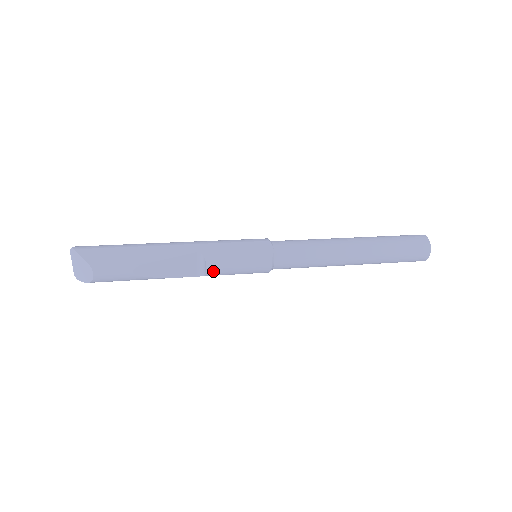
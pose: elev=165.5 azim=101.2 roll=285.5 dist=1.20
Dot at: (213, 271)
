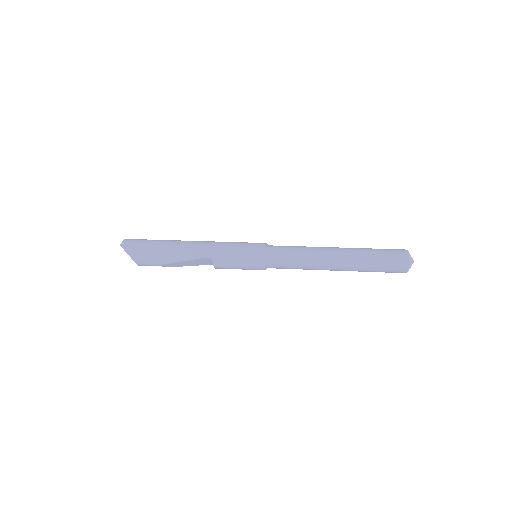
Dot at: (220, 268)
